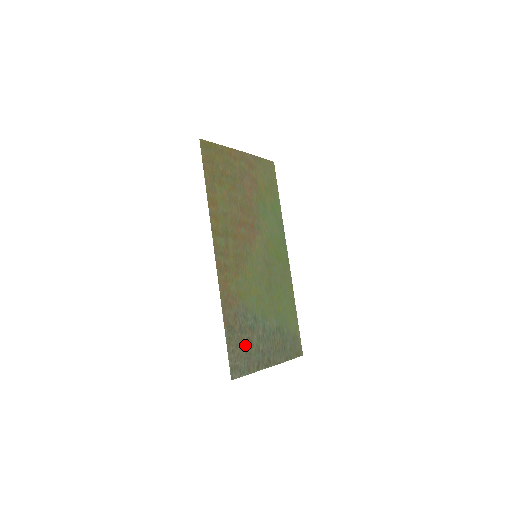
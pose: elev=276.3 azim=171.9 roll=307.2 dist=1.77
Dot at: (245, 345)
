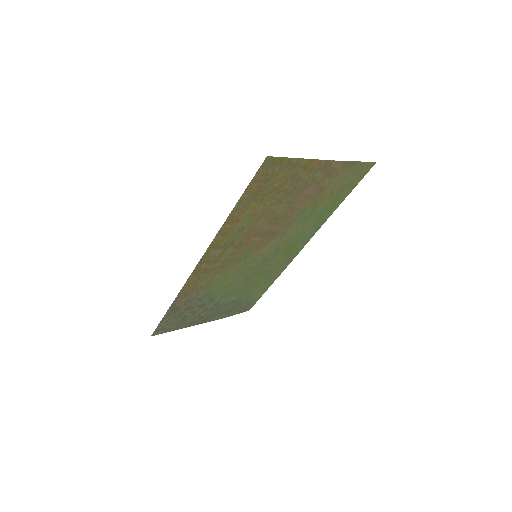
Dot at: (185, 316)
